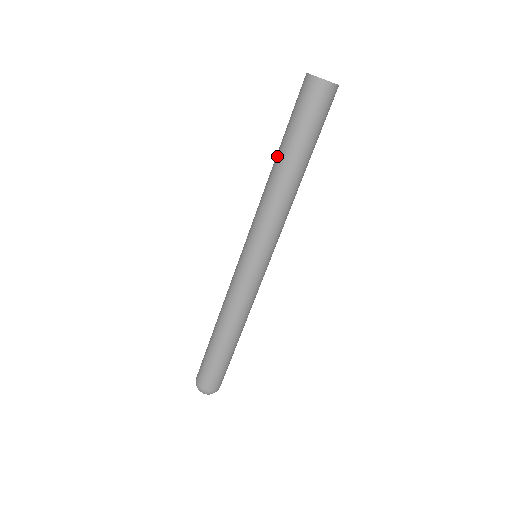
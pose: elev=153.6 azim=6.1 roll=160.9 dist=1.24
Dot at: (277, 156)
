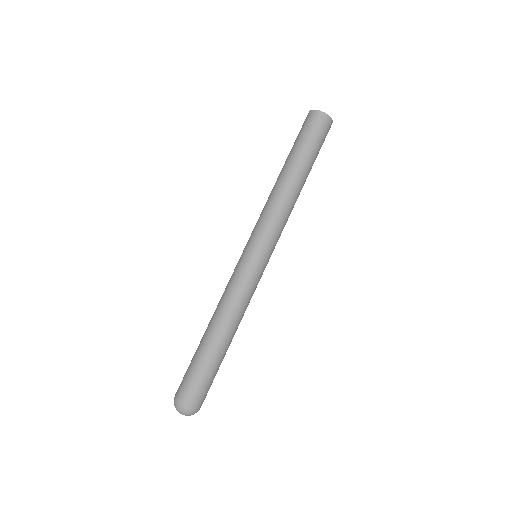
Dot at: occluded
